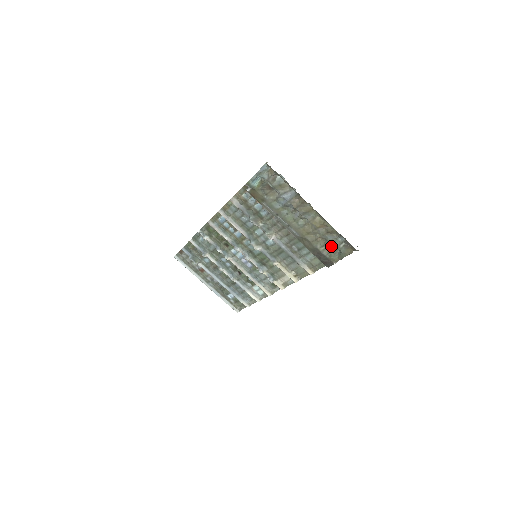
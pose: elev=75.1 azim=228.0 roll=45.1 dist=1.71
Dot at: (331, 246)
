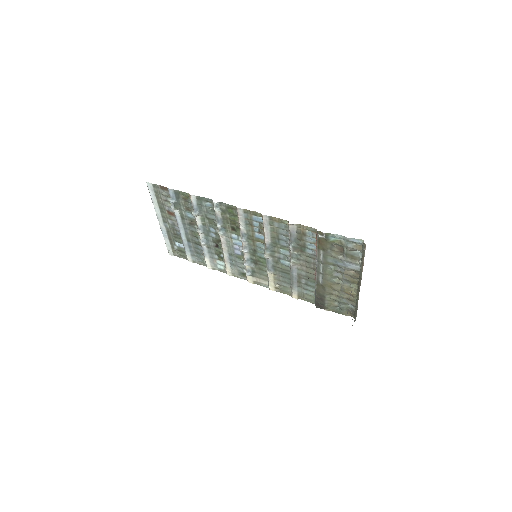
Dot at: (336, 301)
